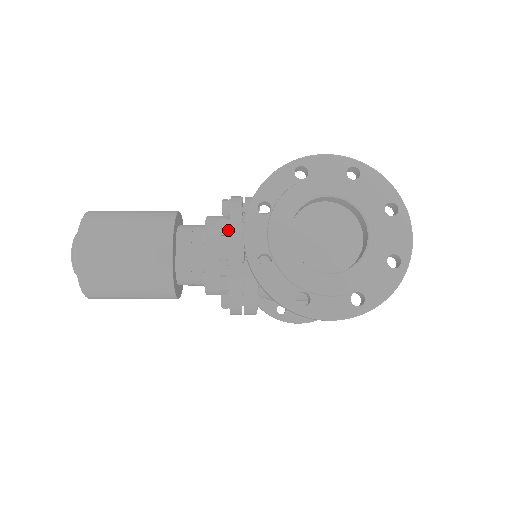
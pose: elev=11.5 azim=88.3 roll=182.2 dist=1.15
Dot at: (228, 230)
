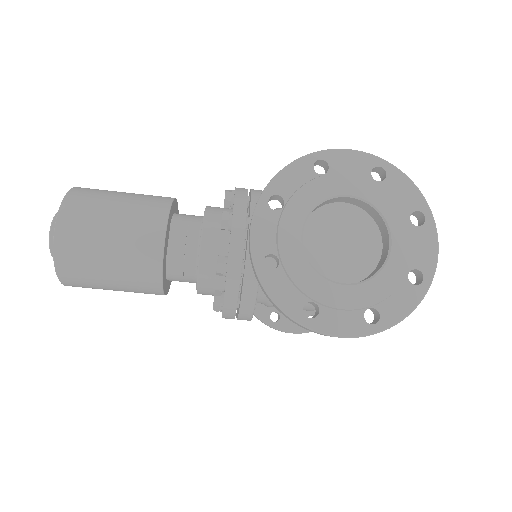
Dot at: (230, 224)
